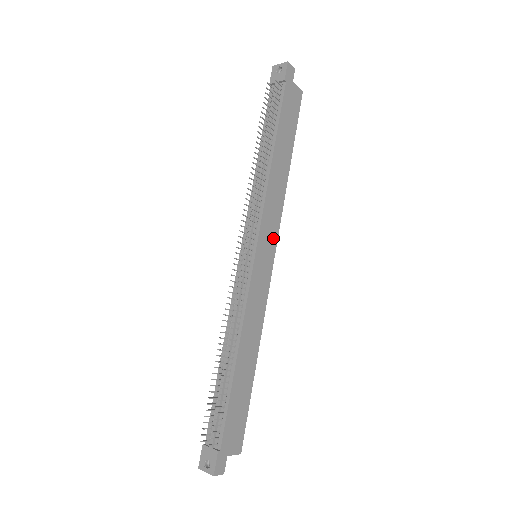
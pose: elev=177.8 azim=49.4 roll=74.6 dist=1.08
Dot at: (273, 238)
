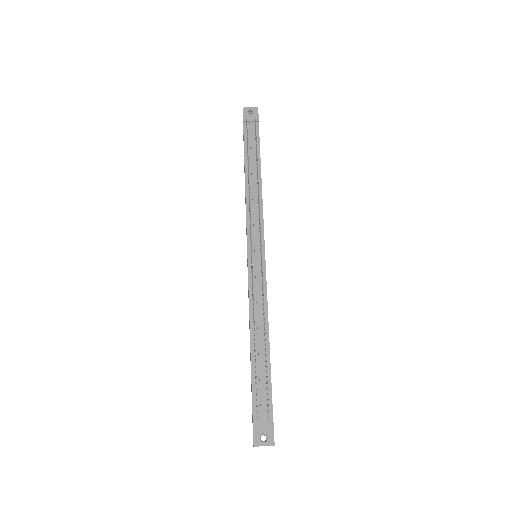
Dot at: occluded
